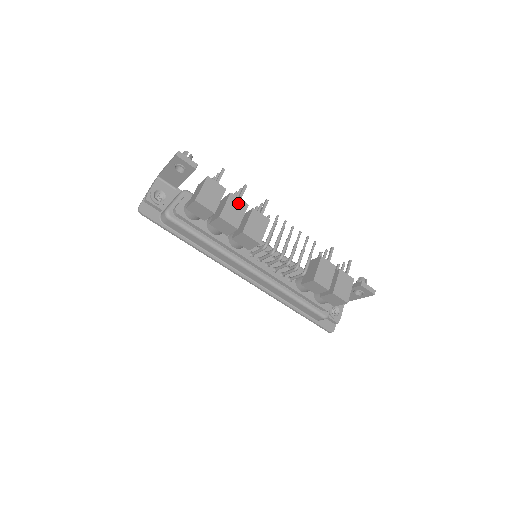
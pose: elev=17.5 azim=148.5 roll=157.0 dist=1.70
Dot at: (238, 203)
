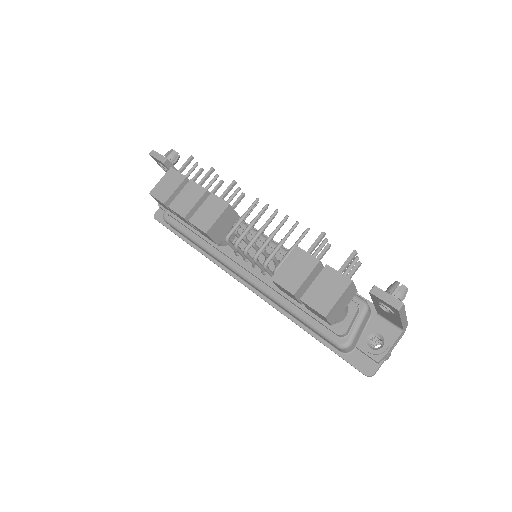
Dot at: (195, 190)
